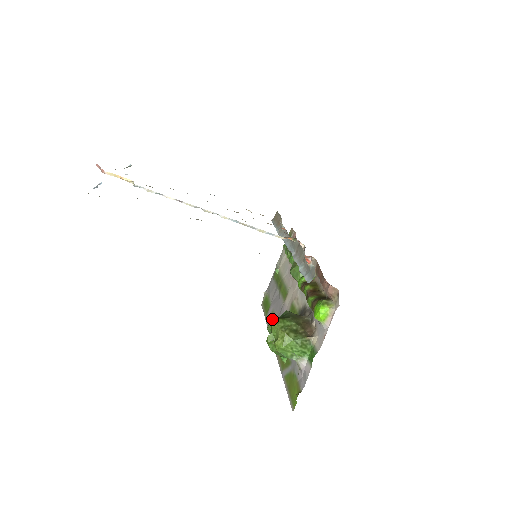
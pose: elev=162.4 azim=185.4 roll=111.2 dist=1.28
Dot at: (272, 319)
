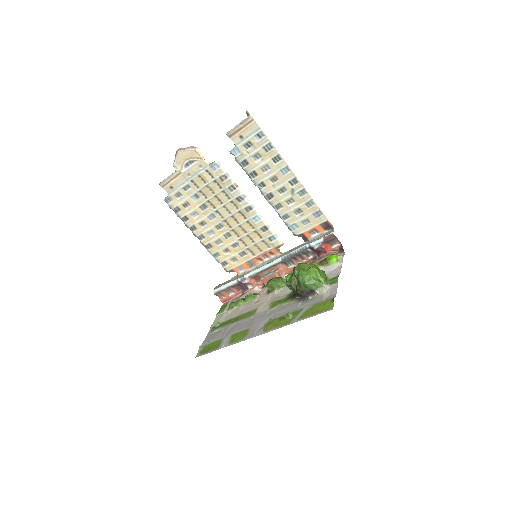
Dot at: (299, 263)
